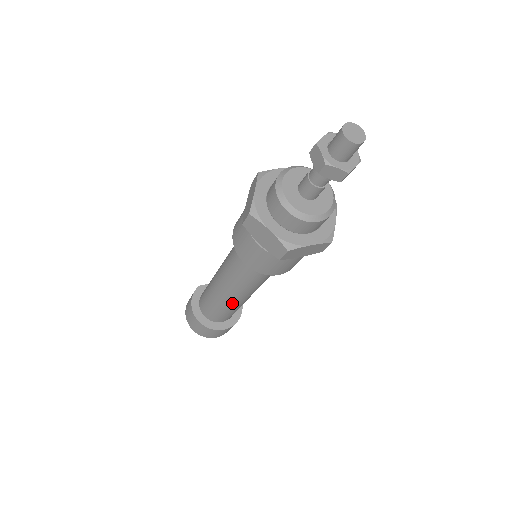
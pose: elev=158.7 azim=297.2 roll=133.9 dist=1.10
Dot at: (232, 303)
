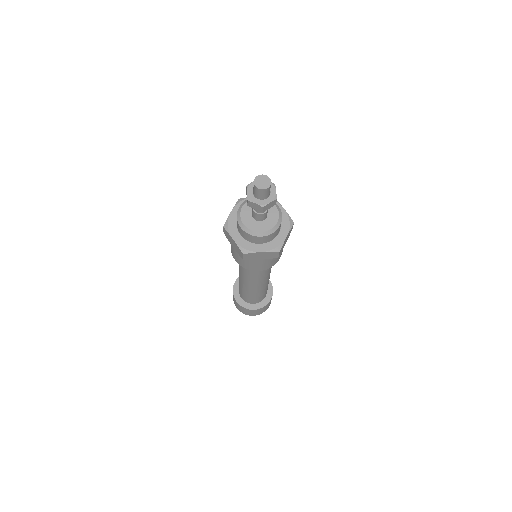
Dot at: (249, 289)
